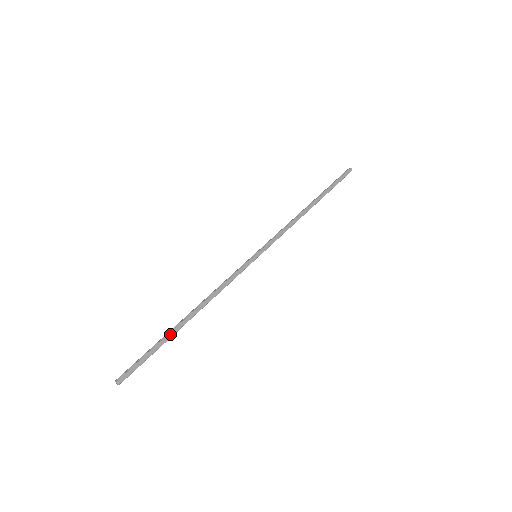
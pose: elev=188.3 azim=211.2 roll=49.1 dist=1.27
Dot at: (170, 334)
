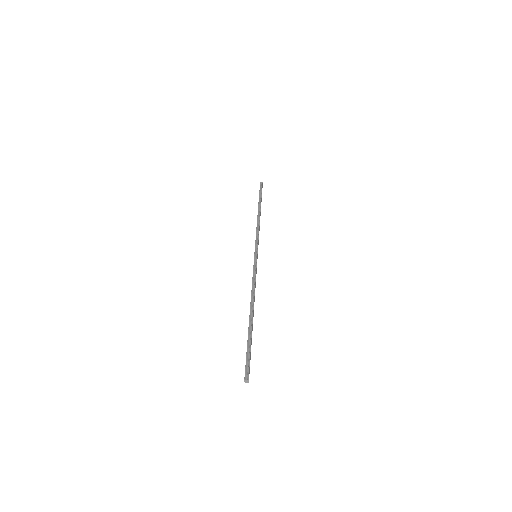
Dot at: (252, 330)
